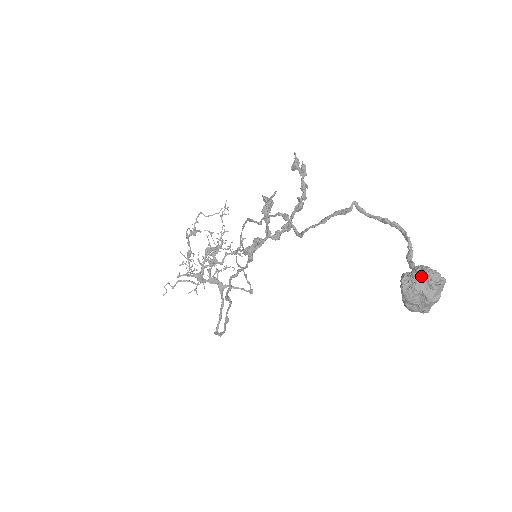
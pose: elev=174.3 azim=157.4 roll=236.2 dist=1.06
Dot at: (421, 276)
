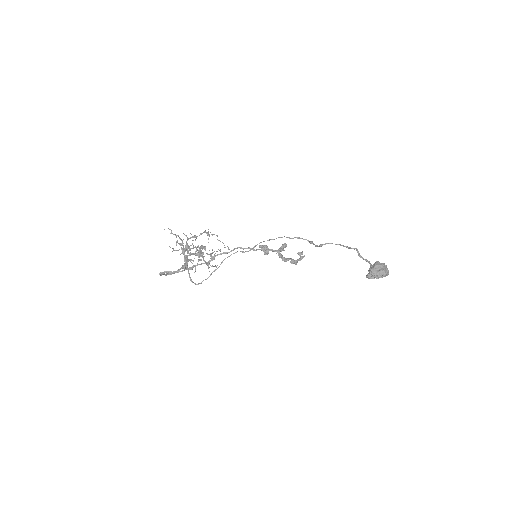
Dot at: occluded
